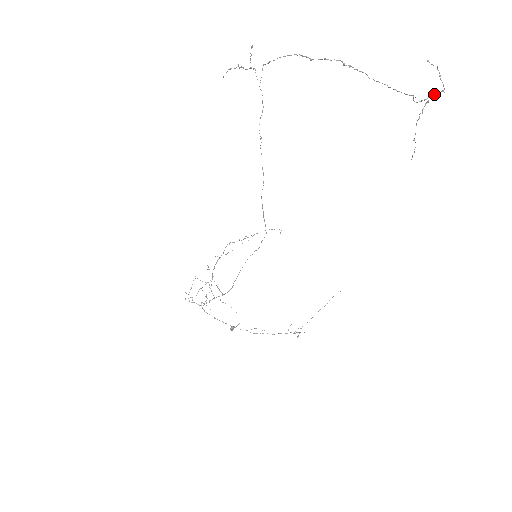
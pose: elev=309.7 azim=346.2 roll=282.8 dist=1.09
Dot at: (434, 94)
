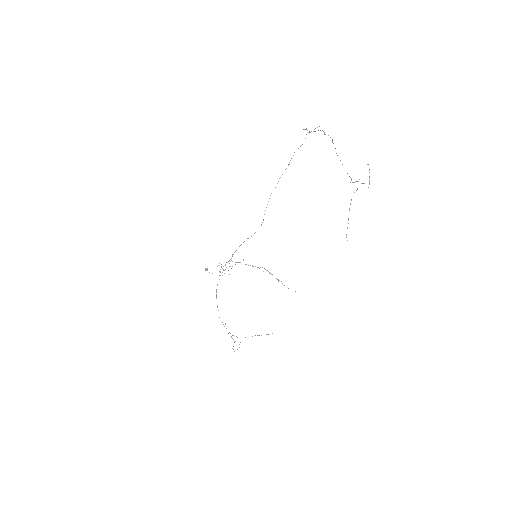
Dot at: (358, 181)
